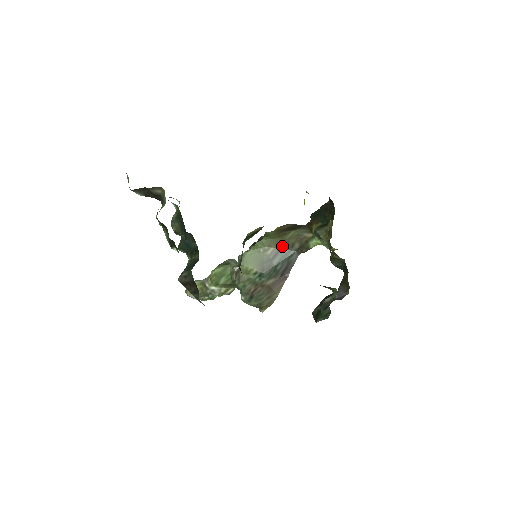
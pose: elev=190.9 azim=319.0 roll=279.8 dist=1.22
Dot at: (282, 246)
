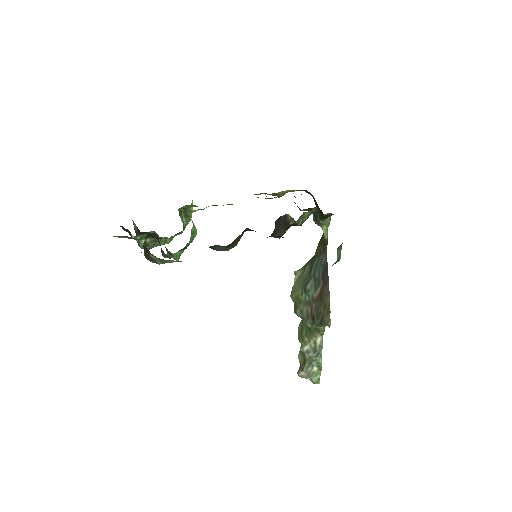
Dot at: (314, 260)
